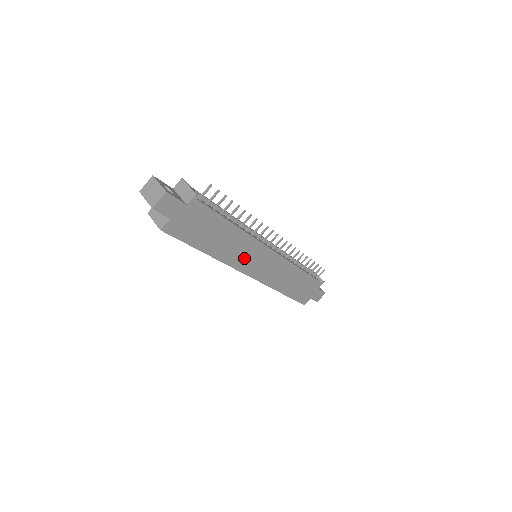
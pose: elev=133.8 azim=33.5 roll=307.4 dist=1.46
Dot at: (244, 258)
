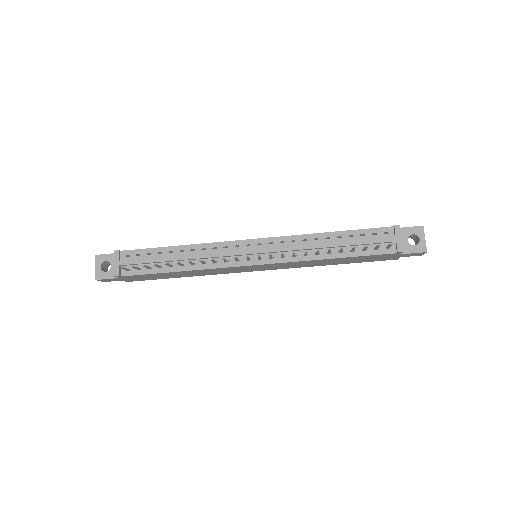
Dot at: (228, 271)
